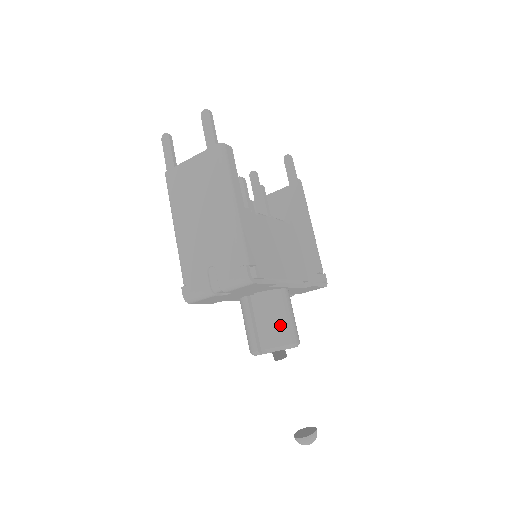
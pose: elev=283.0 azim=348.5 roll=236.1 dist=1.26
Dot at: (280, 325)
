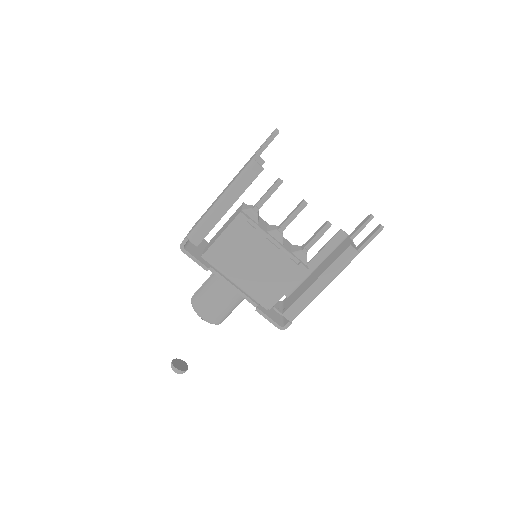
Dot at: (205, 298)
